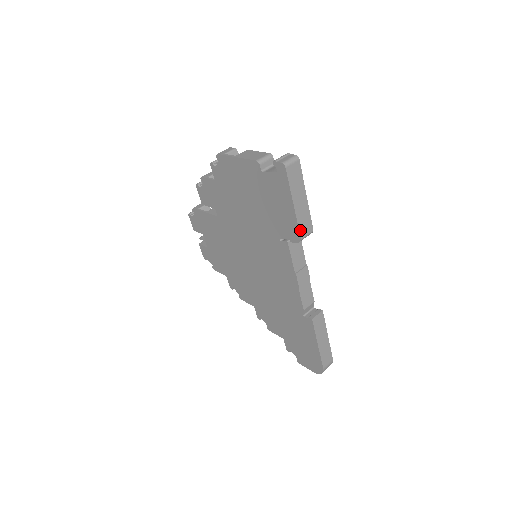
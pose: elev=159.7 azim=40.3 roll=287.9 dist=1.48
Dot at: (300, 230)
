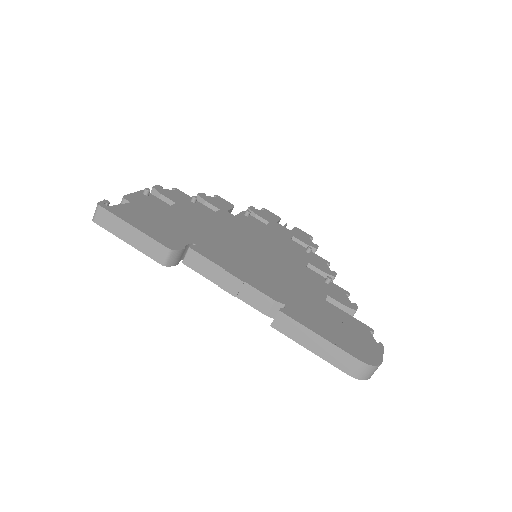
Dot at: (154, 258)
